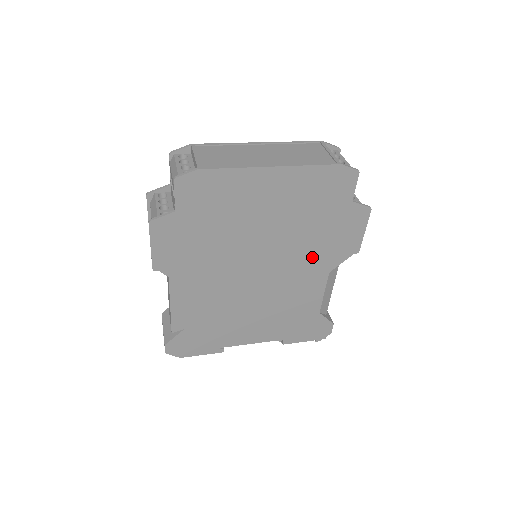
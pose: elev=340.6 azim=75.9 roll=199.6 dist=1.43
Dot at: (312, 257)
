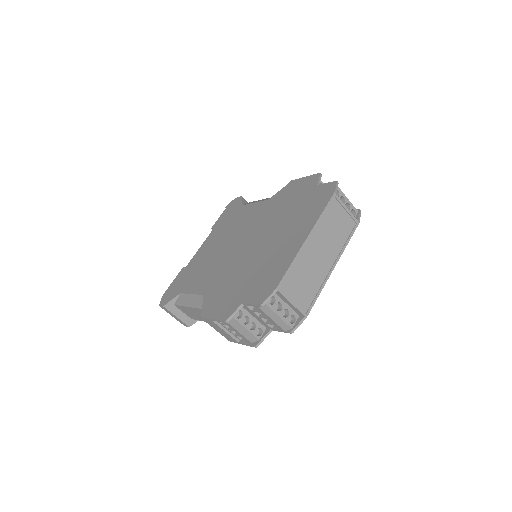
Dot at: occluded
